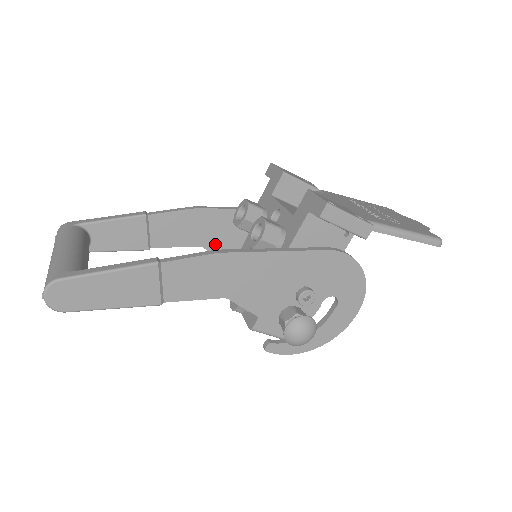
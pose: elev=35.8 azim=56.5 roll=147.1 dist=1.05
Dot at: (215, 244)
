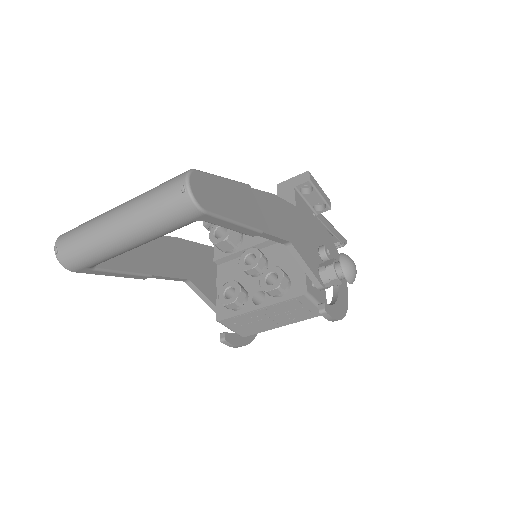
Dot at: (198, 279)
